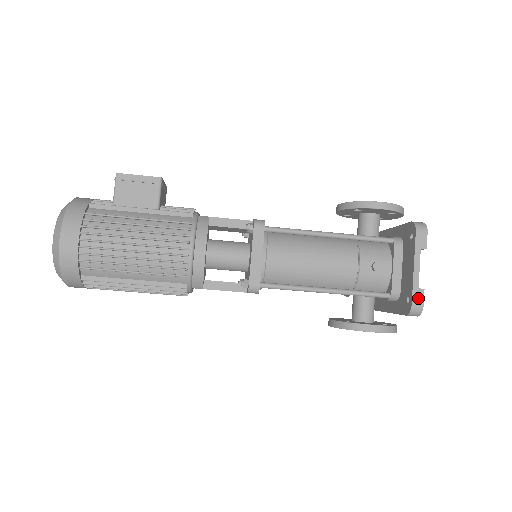
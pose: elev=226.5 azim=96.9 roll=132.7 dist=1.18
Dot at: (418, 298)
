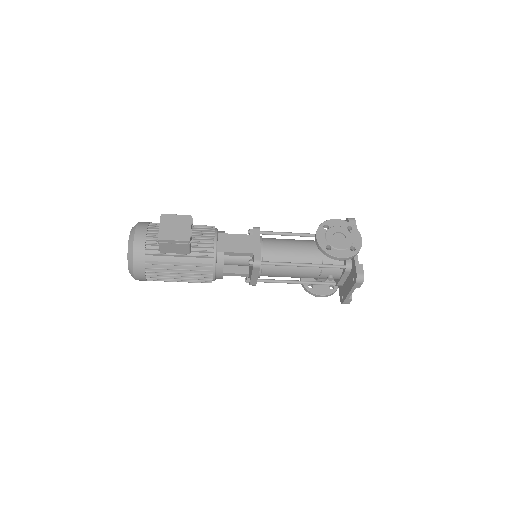
Dot at: (347, 302)
